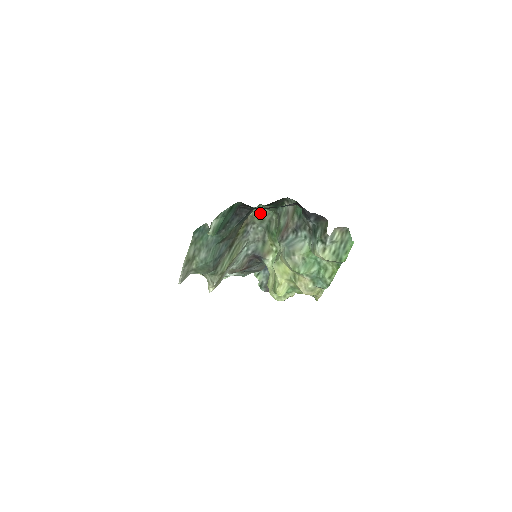
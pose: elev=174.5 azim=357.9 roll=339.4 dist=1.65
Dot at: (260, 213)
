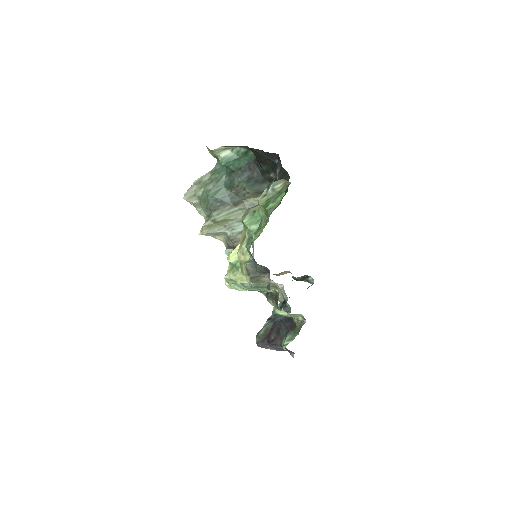
Dot at: occluded
